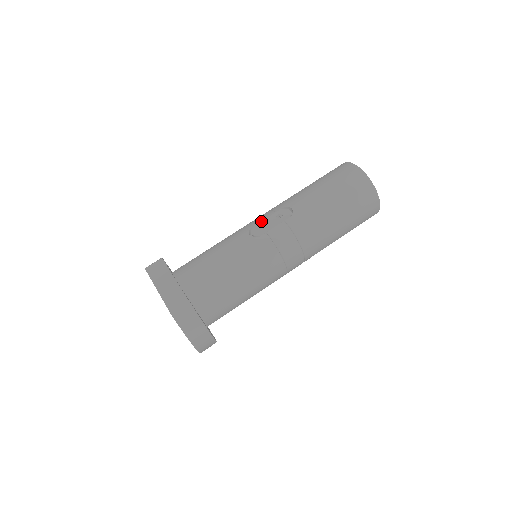
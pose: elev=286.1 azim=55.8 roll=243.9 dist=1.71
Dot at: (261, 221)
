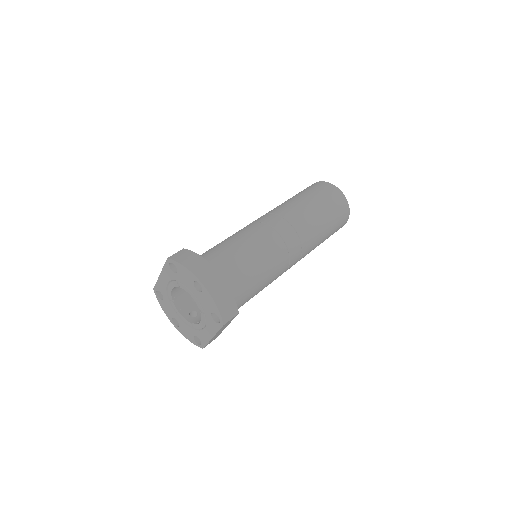
Dot at: occluded
